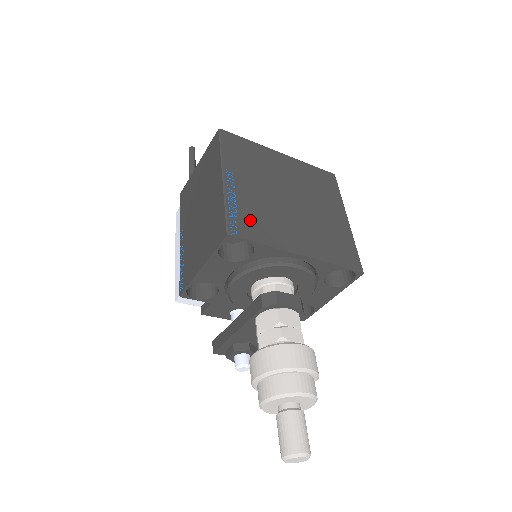
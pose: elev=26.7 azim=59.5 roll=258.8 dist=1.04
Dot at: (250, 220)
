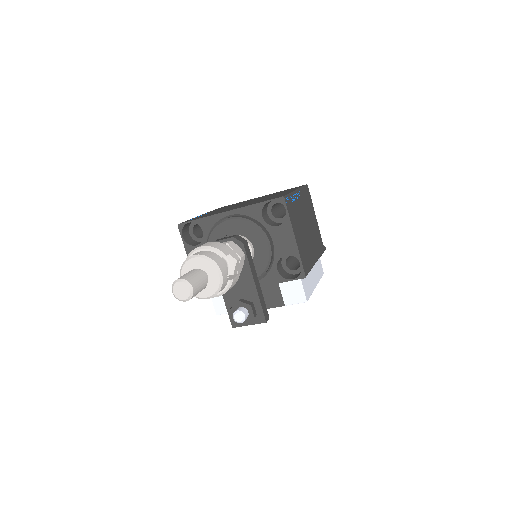
Dot at: occluded
